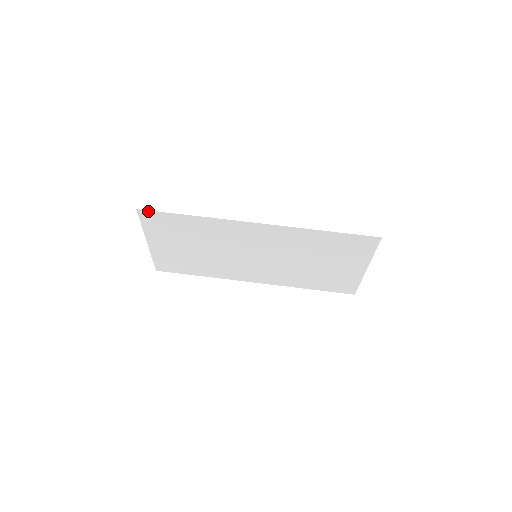
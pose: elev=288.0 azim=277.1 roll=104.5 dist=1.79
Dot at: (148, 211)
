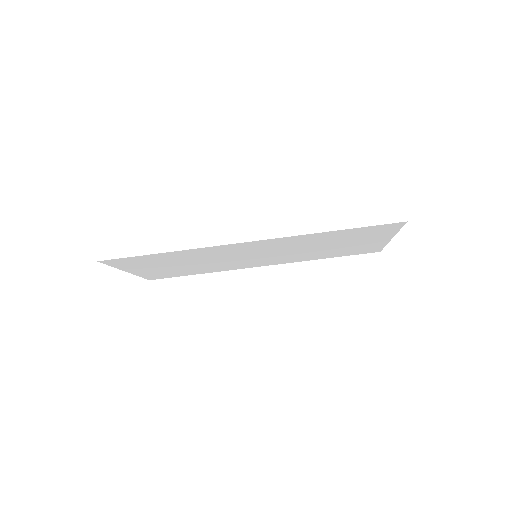
Dot at: (112, 259)
